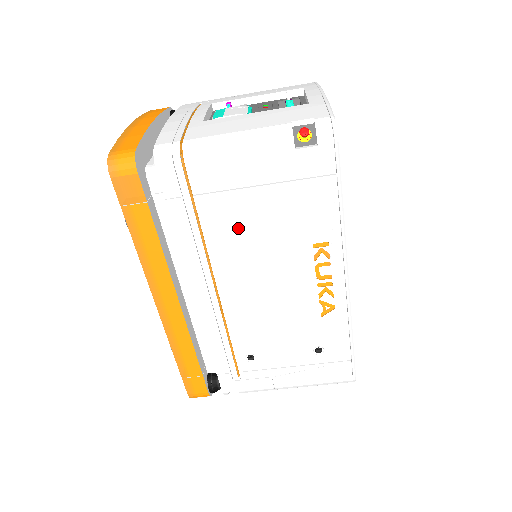
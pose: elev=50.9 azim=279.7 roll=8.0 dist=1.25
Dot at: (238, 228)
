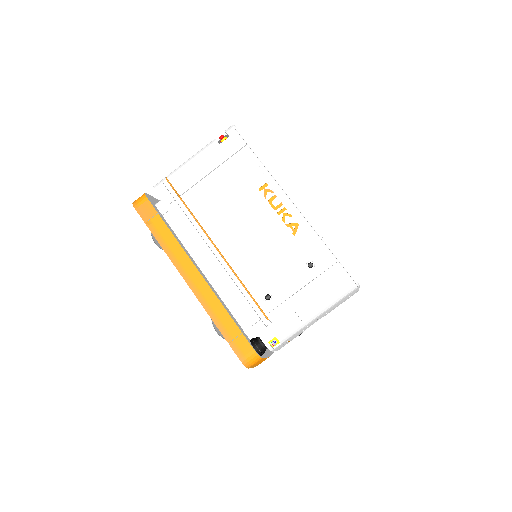
Dot at: (212, 202)
